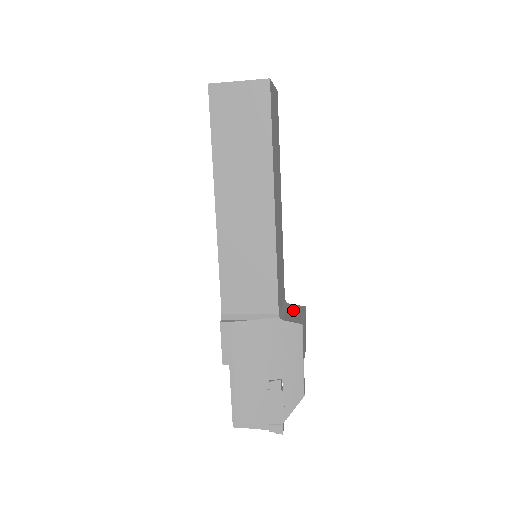
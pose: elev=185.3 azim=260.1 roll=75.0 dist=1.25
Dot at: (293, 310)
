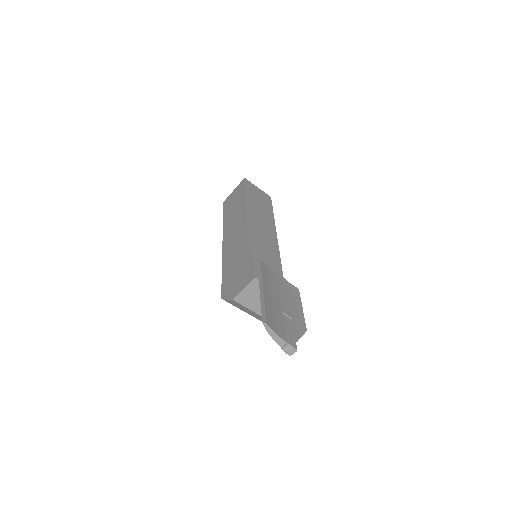
Dot at: occluded
